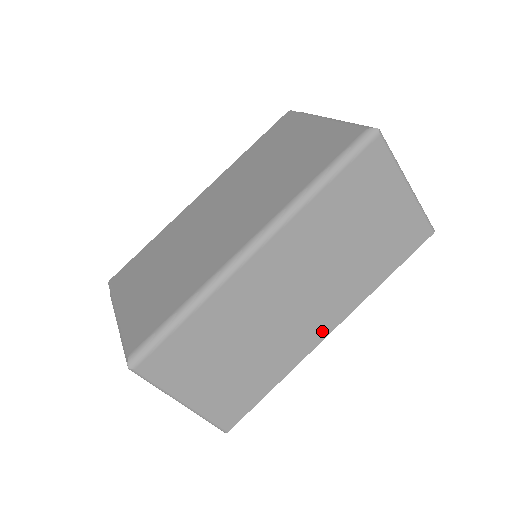
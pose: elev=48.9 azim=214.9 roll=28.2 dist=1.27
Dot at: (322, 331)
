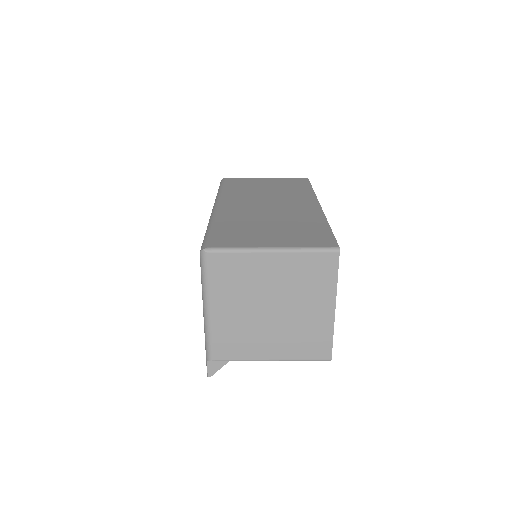
Dot at: (313, 206)
